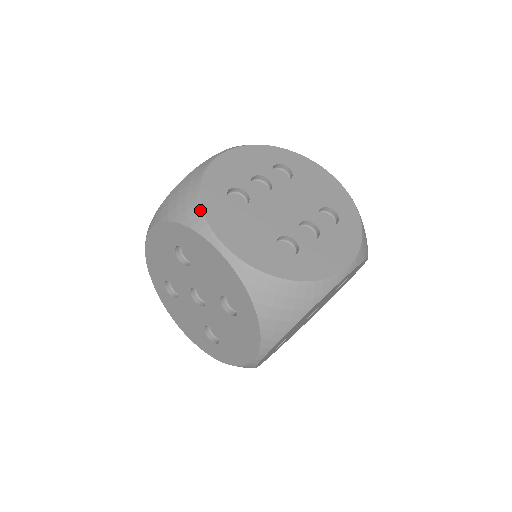
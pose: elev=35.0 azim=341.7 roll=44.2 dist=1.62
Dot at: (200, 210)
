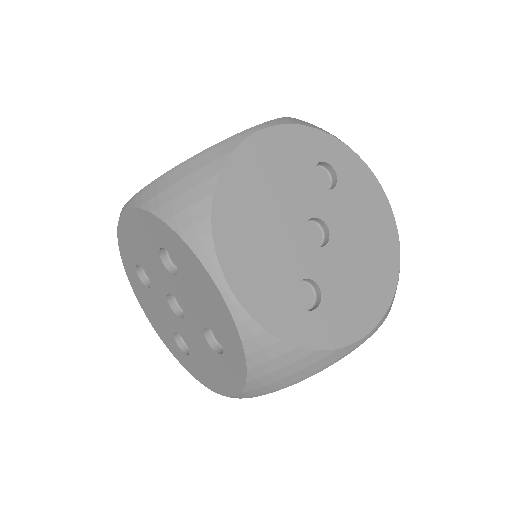
Dot at: occluded
